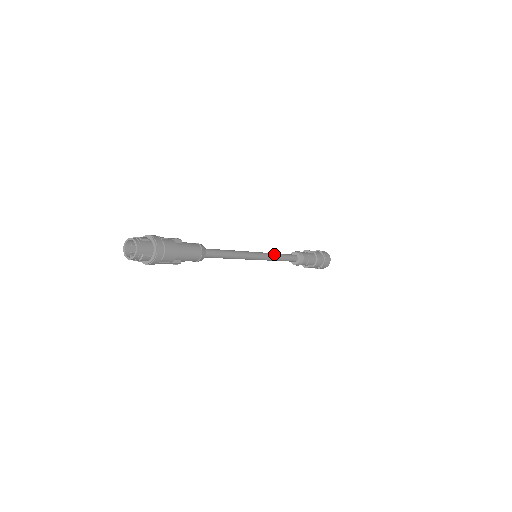
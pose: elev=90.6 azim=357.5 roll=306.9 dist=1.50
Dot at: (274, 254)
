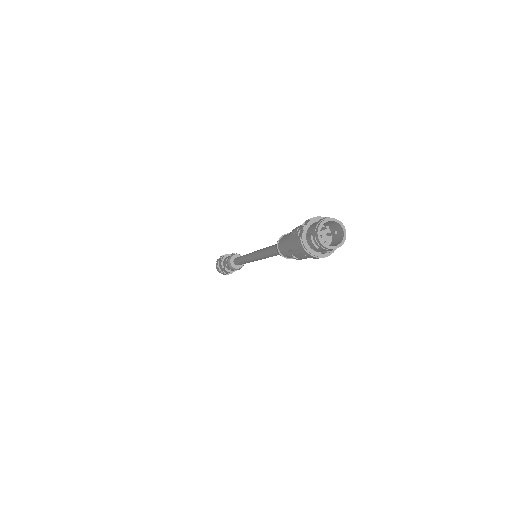
Dot at: occluded
